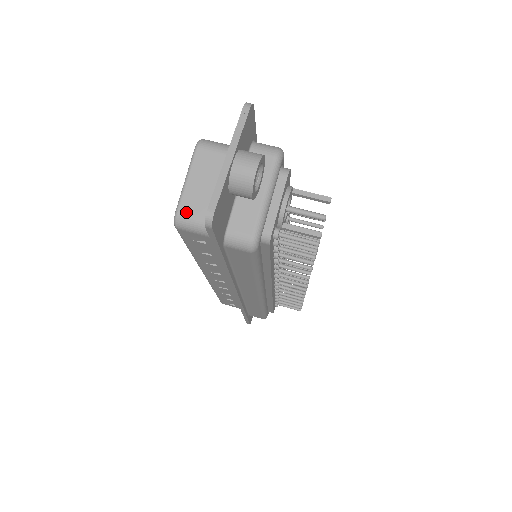
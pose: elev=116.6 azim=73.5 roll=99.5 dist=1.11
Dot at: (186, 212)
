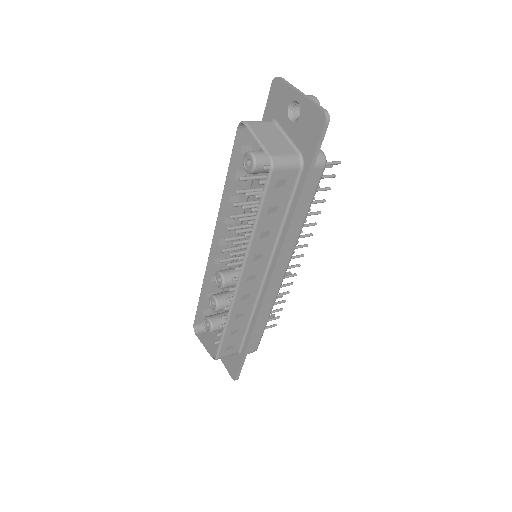
Dot at: (275, 154)
